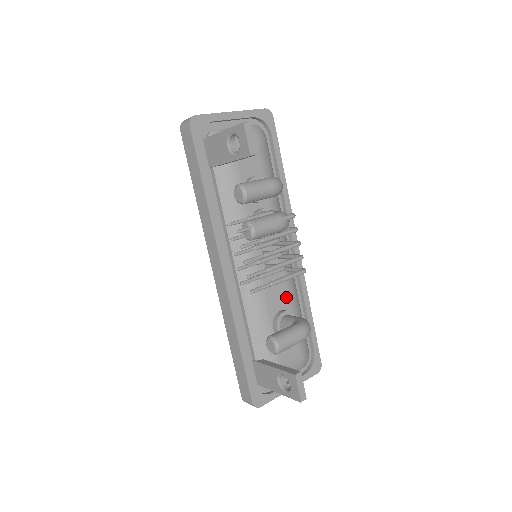
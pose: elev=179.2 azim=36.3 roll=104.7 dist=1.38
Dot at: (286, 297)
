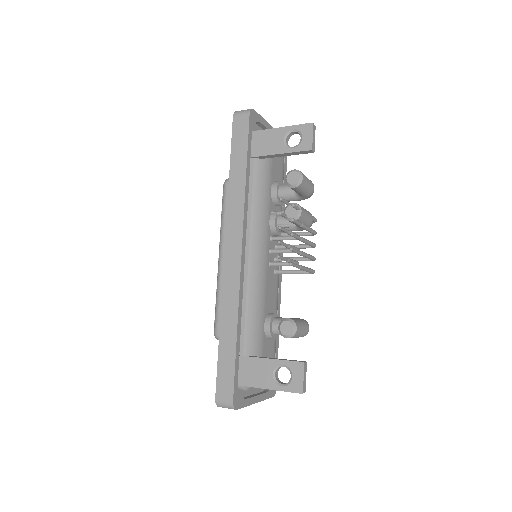
Dot at: (275, 302)
